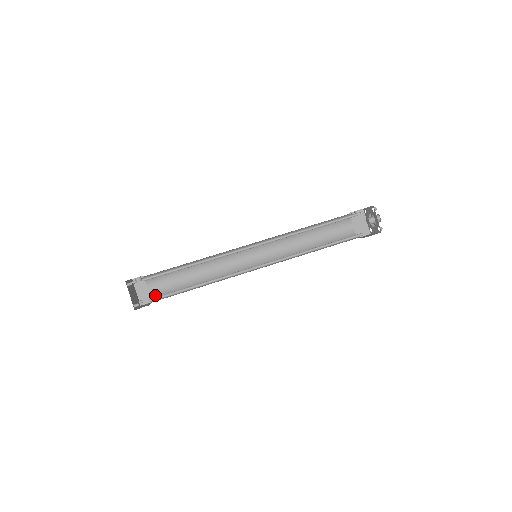
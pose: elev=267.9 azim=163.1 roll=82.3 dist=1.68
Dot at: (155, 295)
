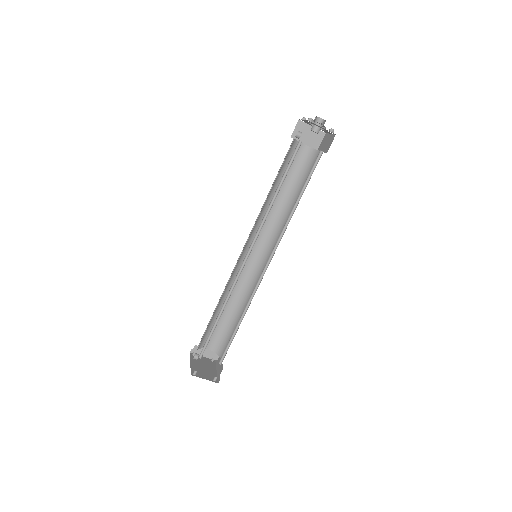
Dot at: (217, 349)
